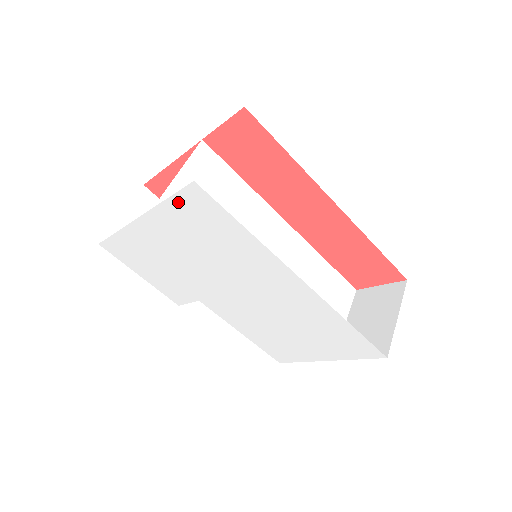
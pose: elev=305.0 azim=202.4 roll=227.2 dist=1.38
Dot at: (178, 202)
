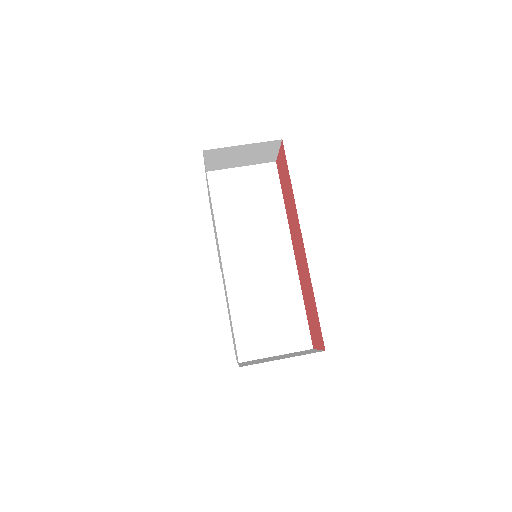
Dot at: occluded
